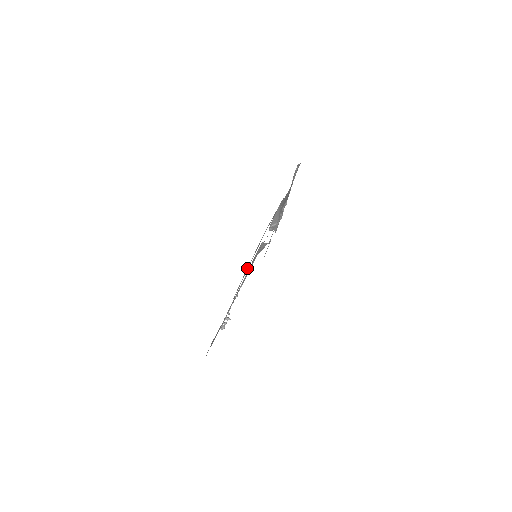
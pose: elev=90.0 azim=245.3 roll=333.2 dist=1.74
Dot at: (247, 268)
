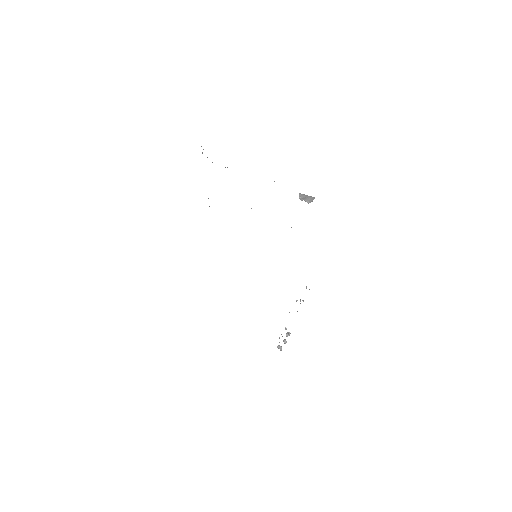
Dot at: occluded
